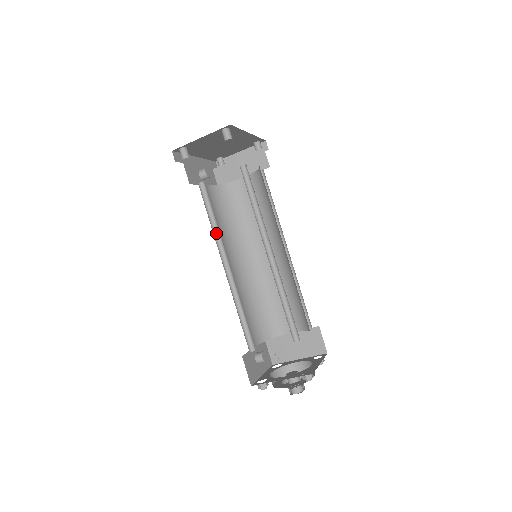
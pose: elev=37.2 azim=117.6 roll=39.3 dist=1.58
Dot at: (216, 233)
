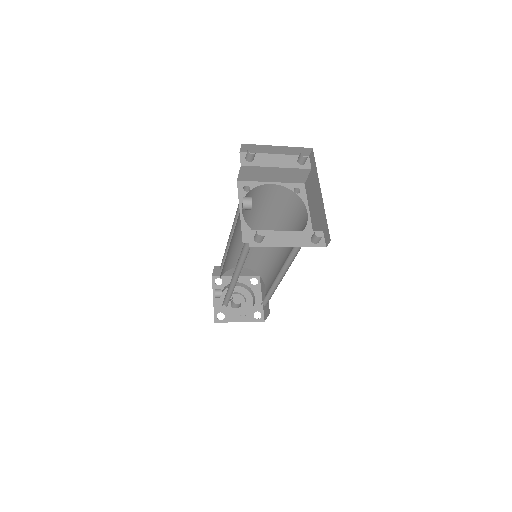
Dot at: (239, 259)
